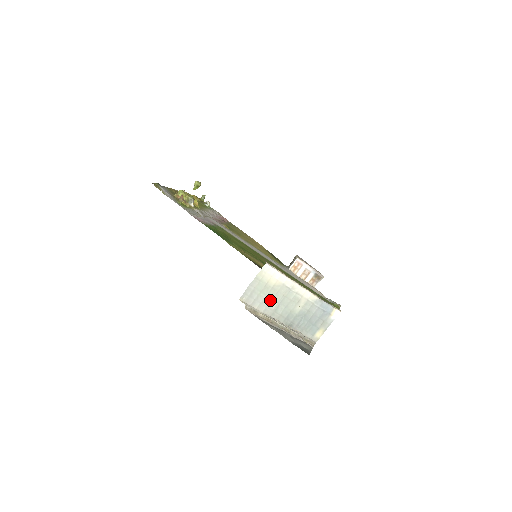
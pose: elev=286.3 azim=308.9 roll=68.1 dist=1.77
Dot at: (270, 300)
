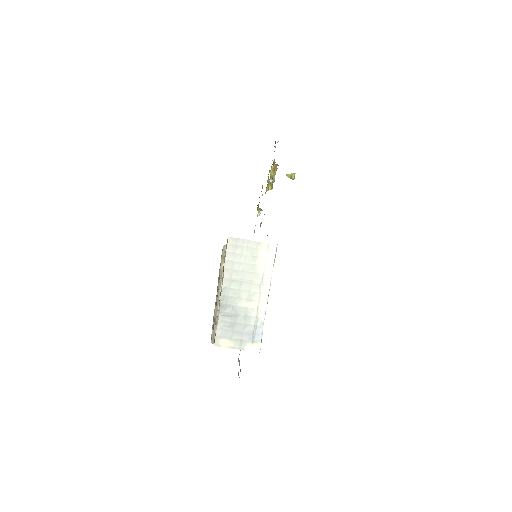
Dot at: (241, 269)
